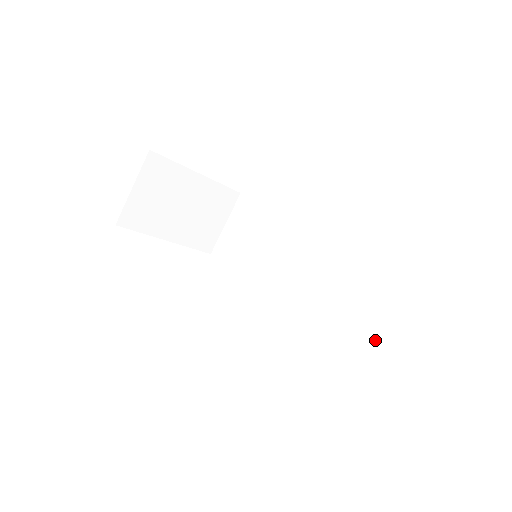
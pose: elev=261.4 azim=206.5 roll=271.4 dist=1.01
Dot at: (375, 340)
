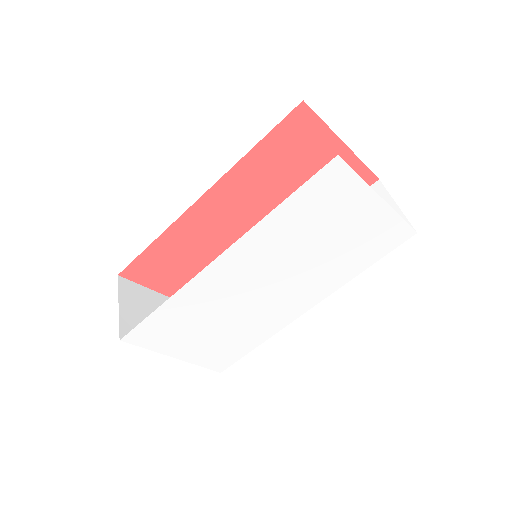
Dot at: occluded
